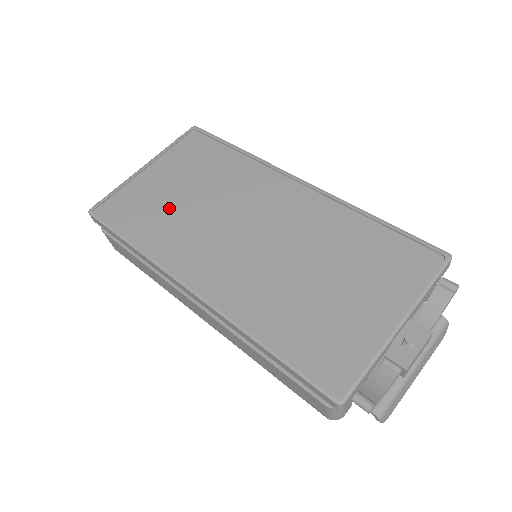
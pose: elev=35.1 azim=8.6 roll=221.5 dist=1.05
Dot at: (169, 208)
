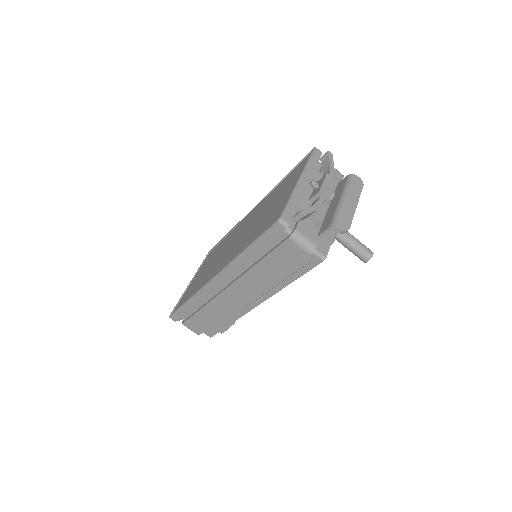
Dot at: (202, 277)
